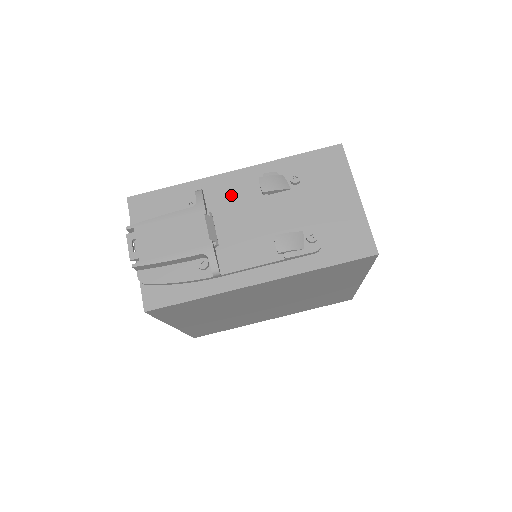
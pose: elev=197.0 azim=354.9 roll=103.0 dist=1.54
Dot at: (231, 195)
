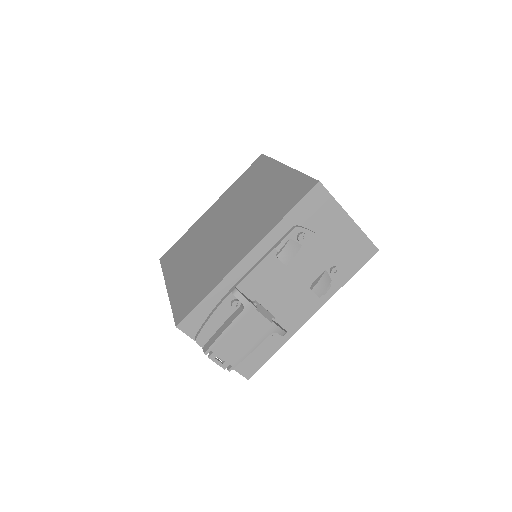
Dot at: (260, 277)
